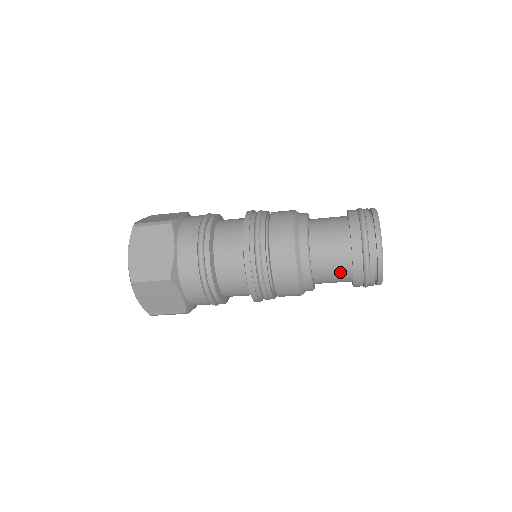
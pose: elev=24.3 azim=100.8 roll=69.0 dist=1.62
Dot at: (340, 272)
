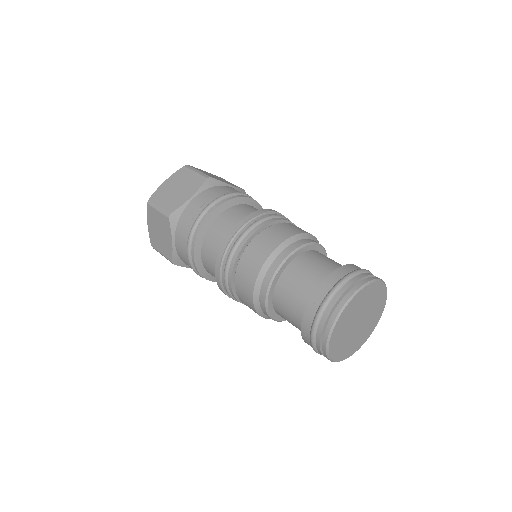
Dot at: occluded
